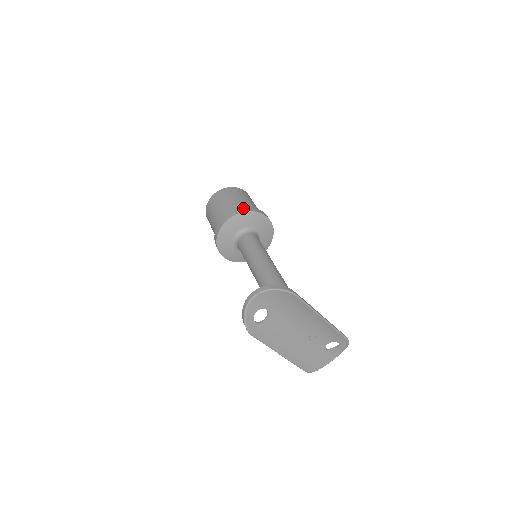
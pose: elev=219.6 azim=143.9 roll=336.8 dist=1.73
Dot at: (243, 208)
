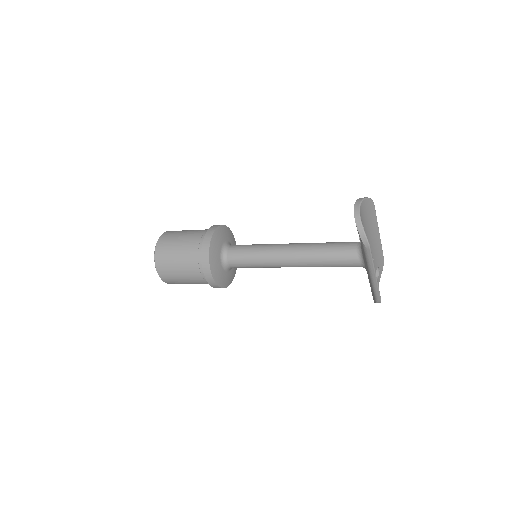
Dot at: (214, 225)
